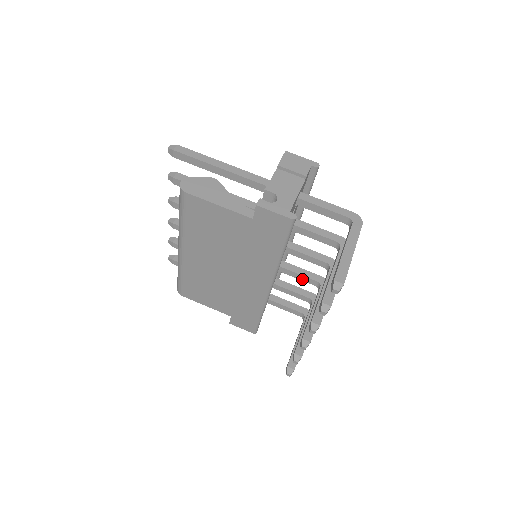
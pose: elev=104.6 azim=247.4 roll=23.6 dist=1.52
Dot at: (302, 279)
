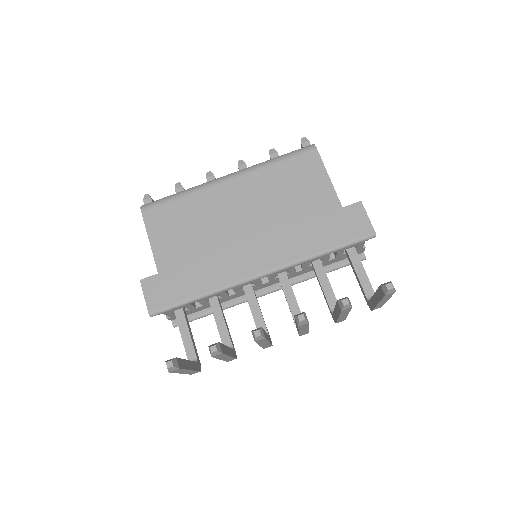
Dot at: (256, 318)
